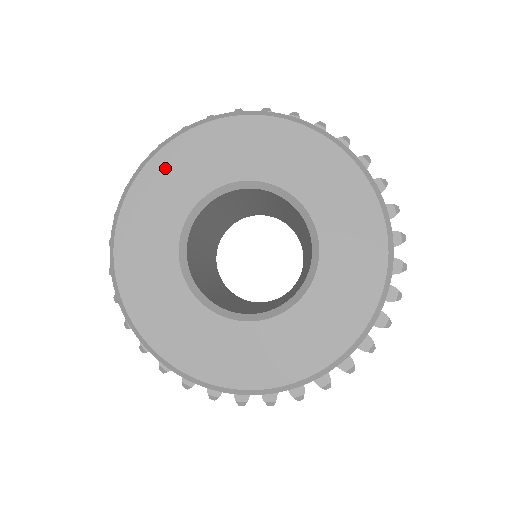
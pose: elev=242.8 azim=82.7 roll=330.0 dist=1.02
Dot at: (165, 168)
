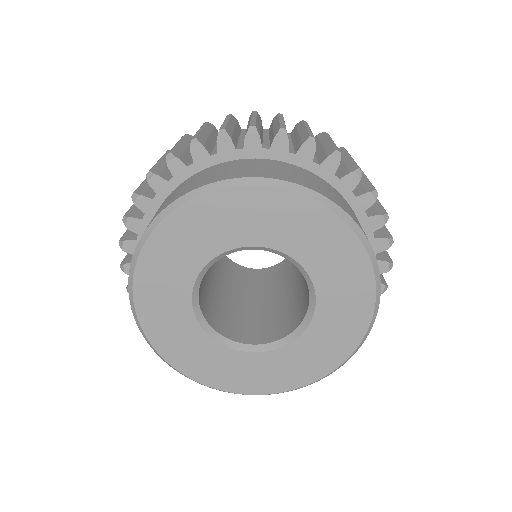
Dot at: (166, 242)
